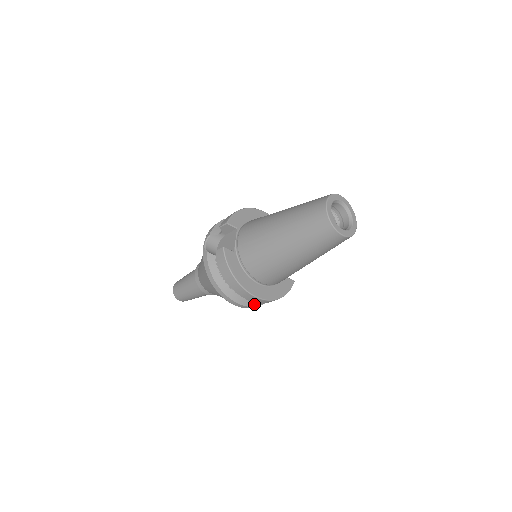
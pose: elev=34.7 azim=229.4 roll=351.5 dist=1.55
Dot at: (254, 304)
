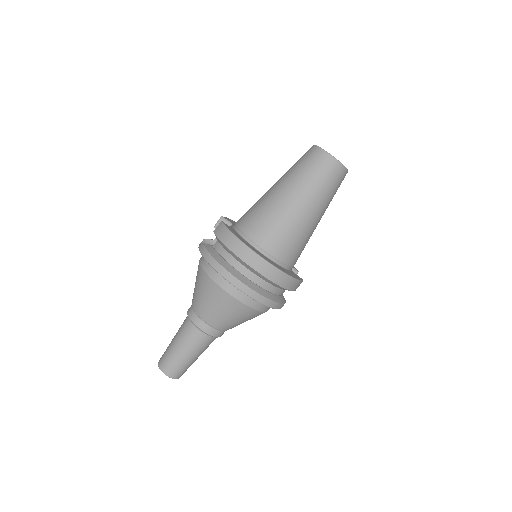
Dot at: (263, 294)
